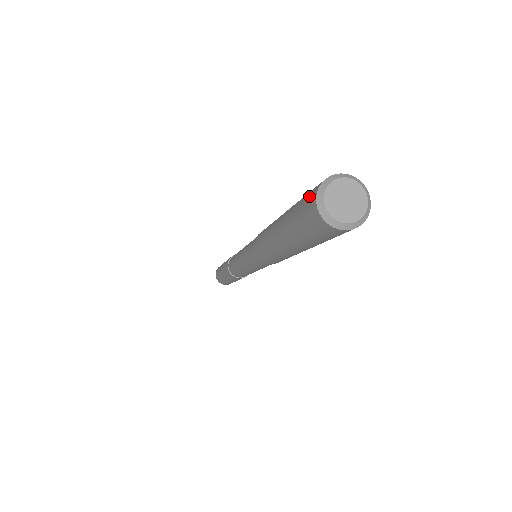
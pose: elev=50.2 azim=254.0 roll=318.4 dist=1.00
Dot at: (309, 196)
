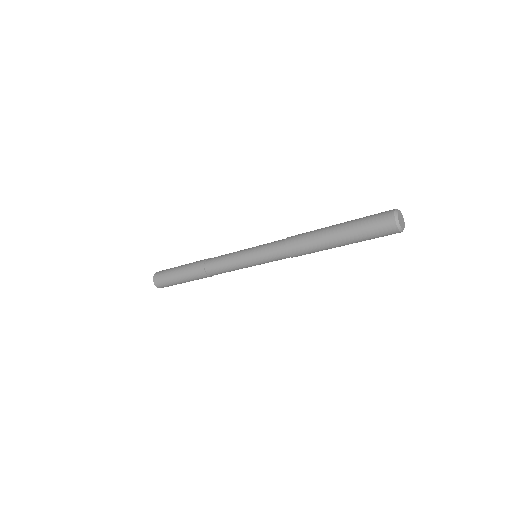
Dot at: (385, 212)
